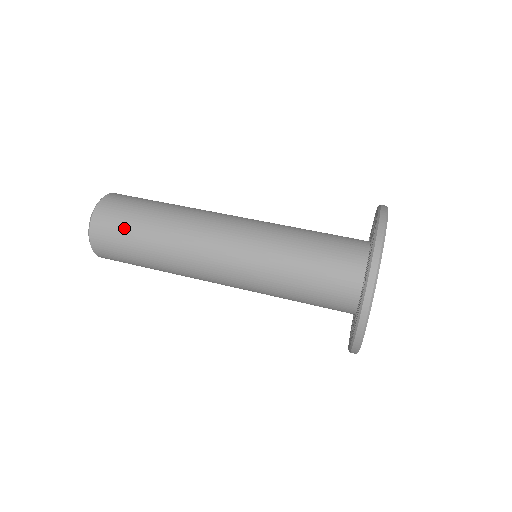
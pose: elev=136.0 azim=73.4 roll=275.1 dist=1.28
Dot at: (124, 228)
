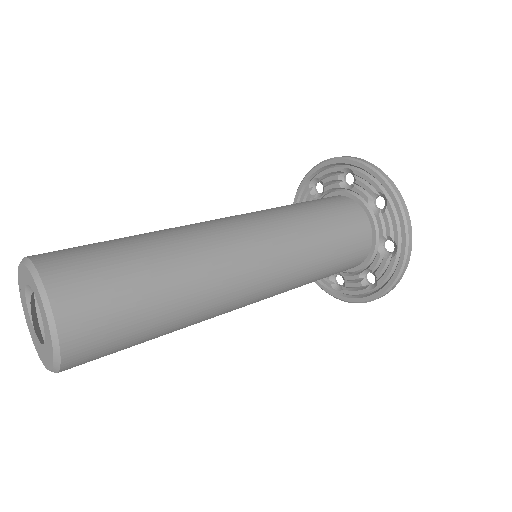
Dot at: (112, 269)
